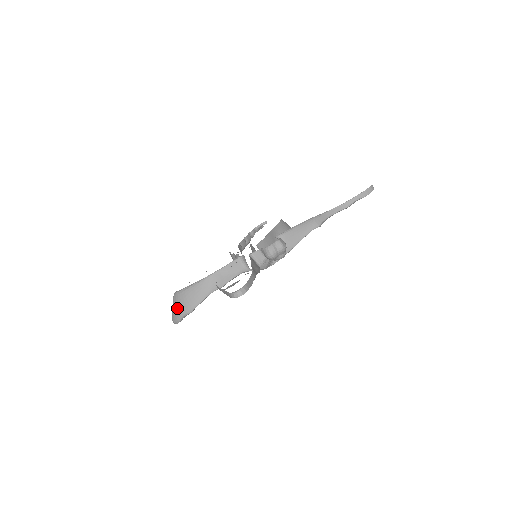
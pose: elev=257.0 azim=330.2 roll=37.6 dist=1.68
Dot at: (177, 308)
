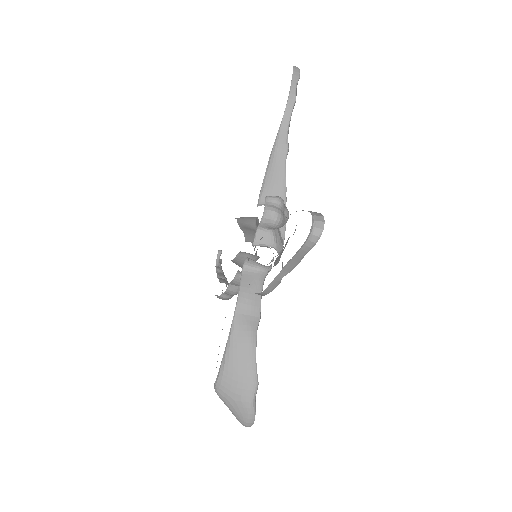
Dot at: (236, 400)
